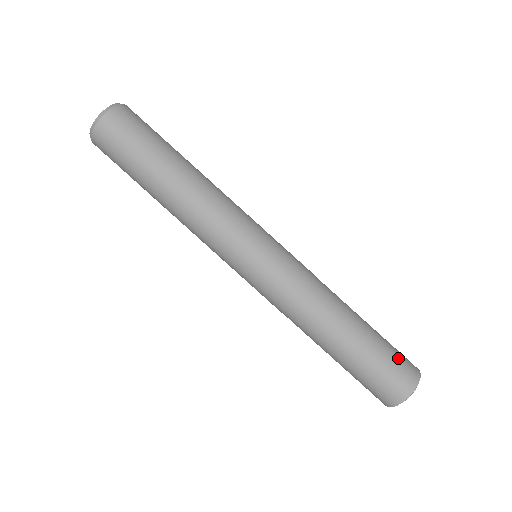
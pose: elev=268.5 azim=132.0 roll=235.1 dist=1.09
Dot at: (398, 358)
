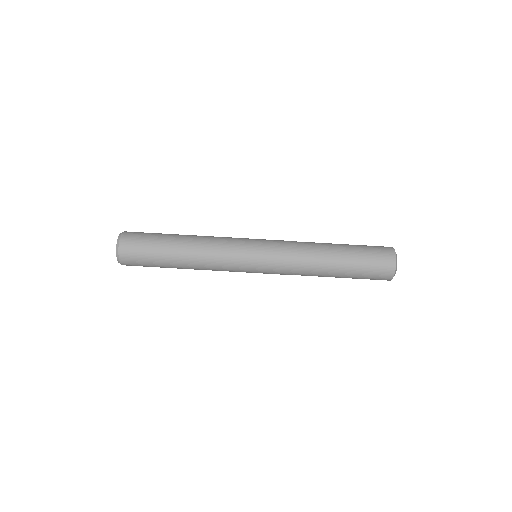
Dot at: occluded
